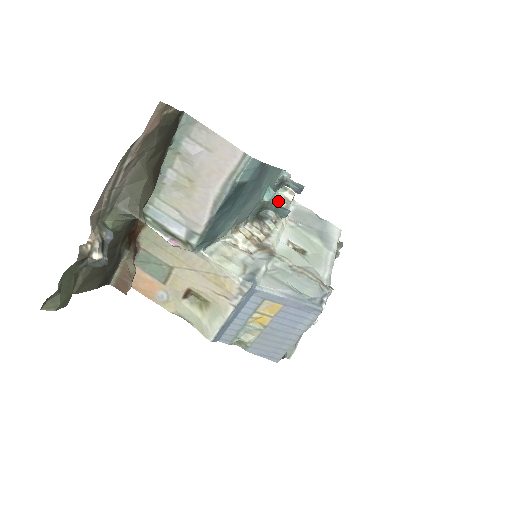
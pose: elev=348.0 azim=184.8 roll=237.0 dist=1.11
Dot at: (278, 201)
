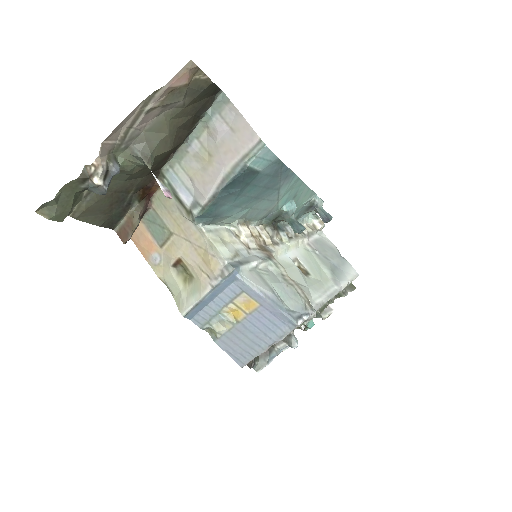
Dot at: (305, 225)
